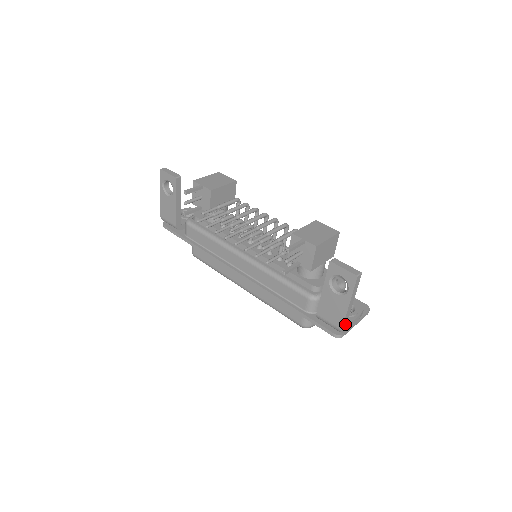
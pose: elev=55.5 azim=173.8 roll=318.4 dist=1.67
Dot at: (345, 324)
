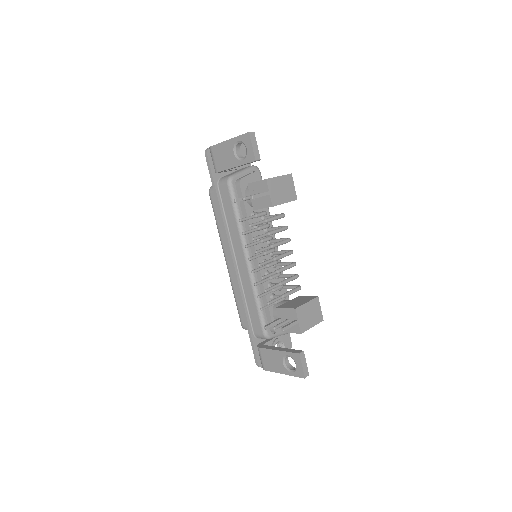
Dot at: occluded
